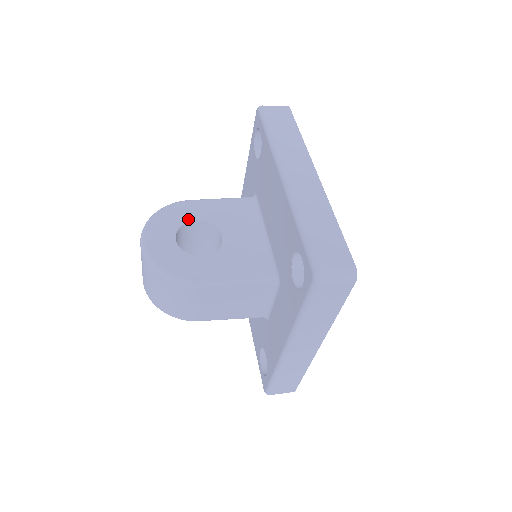
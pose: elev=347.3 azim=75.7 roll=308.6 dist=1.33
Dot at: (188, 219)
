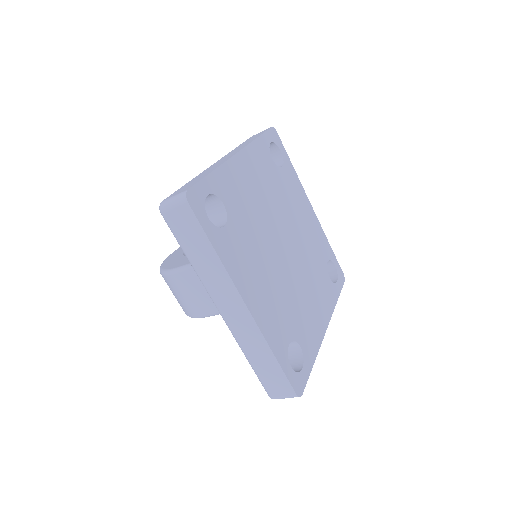
Dot at: occluded
